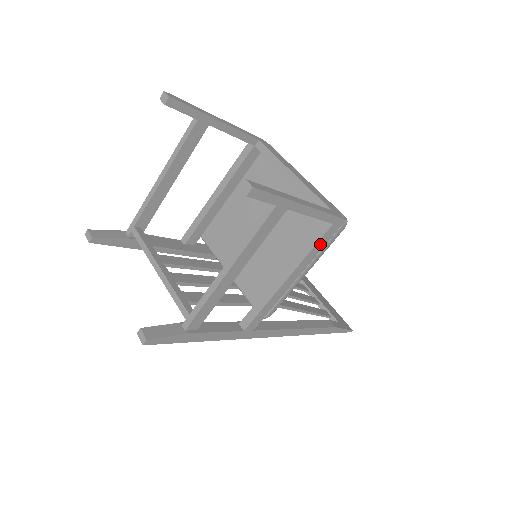
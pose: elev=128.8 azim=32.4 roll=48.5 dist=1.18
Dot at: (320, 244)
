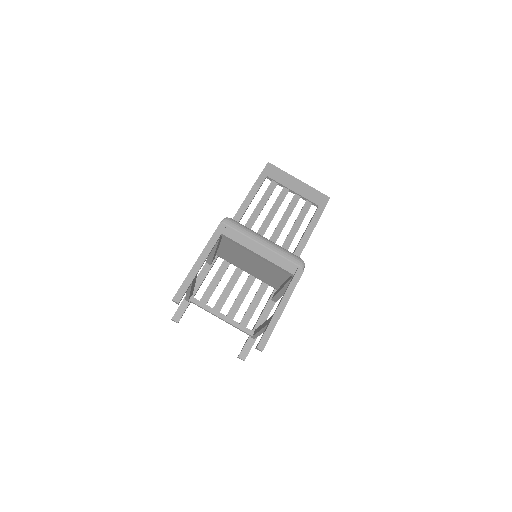
Dot at: occluded
